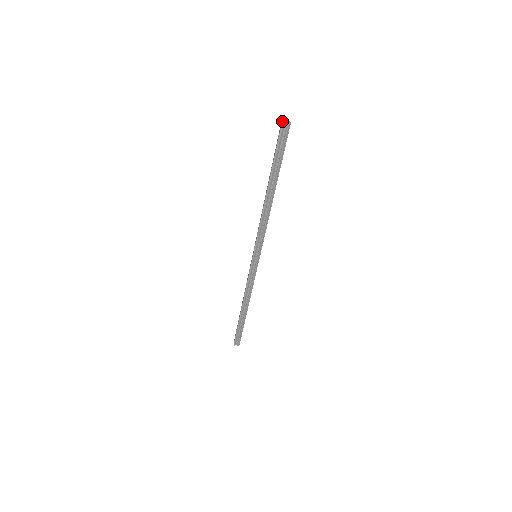
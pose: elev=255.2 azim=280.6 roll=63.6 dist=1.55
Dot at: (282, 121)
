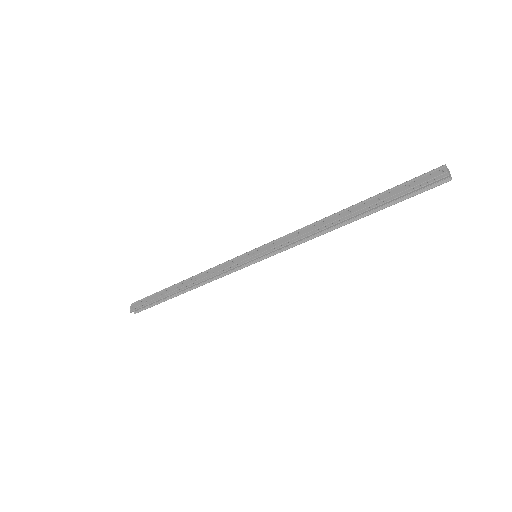
Dot at: (447, 169)
